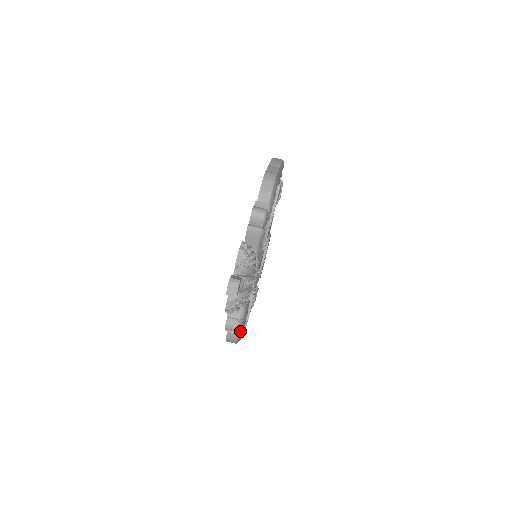
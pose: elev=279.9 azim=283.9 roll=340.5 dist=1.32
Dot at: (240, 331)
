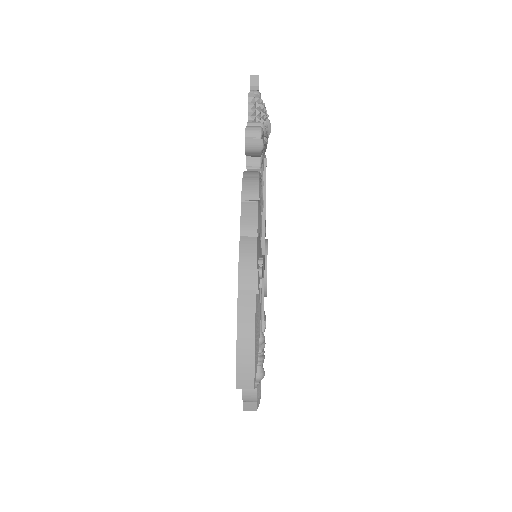
Dot at: (260, 176)
